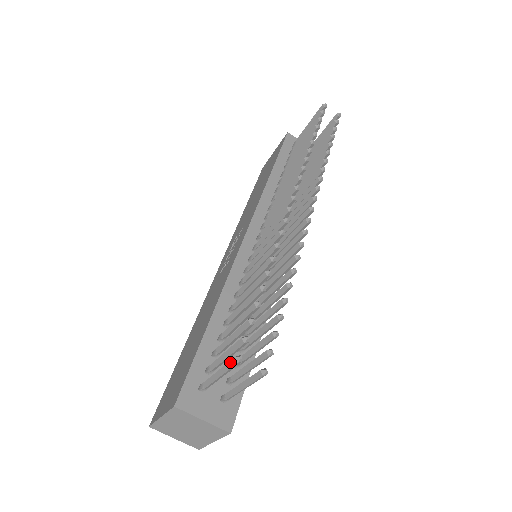
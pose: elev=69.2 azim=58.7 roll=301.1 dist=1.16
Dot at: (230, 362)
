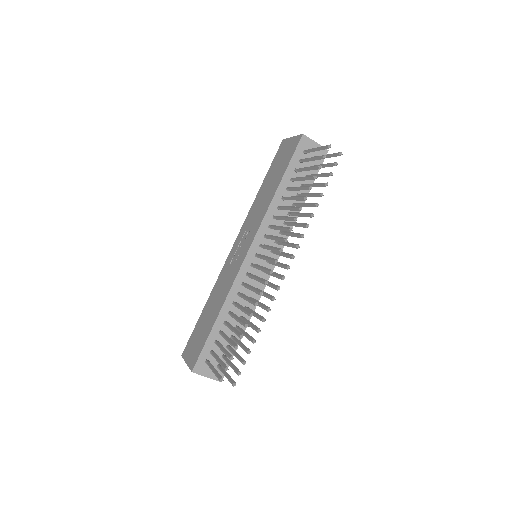
Dot at: (218, 377)
